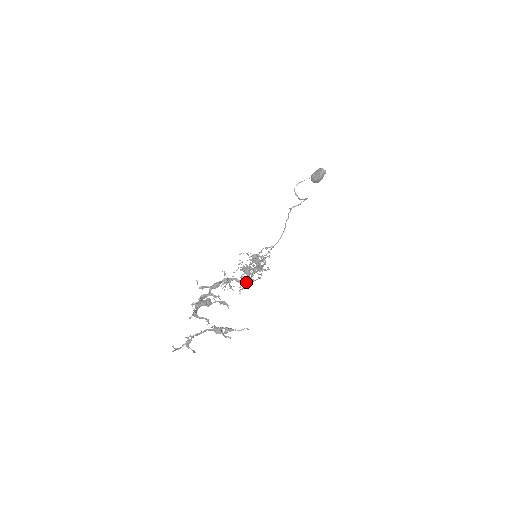
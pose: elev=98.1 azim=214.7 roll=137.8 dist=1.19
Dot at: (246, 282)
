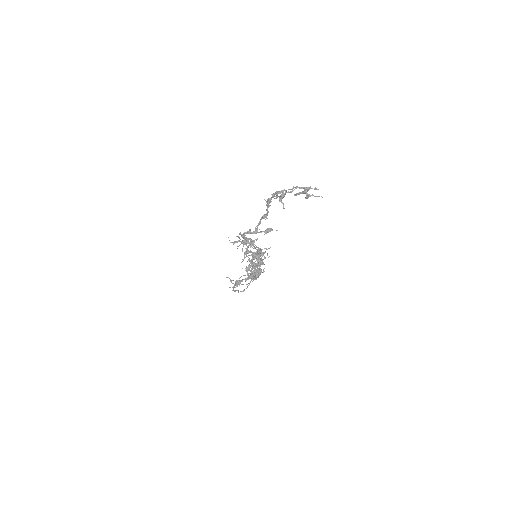
Dot at: occluded
